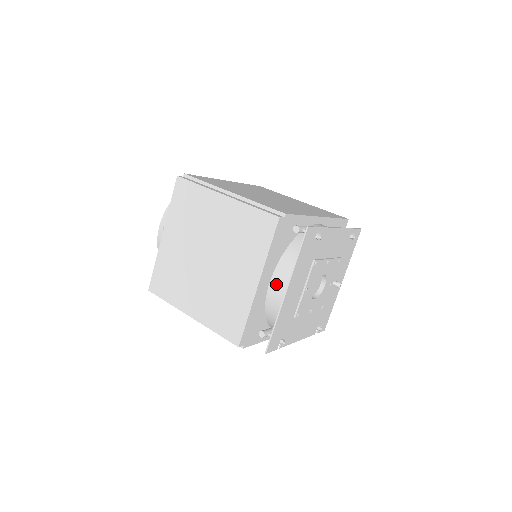
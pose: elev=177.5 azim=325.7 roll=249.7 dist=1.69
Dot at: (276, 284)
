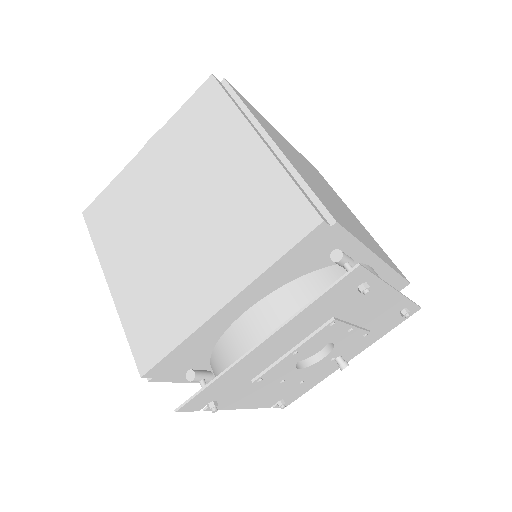
Dot at: (254, 319)
